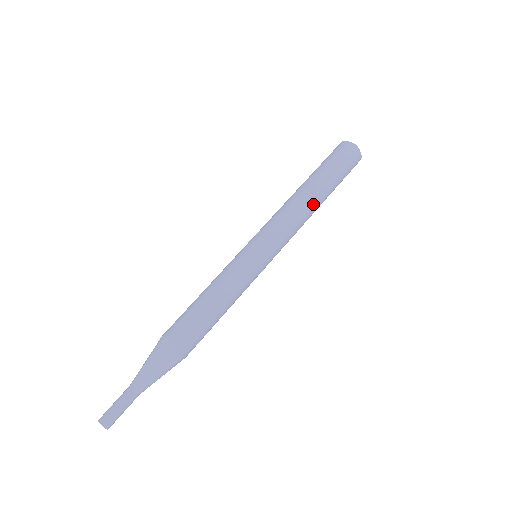
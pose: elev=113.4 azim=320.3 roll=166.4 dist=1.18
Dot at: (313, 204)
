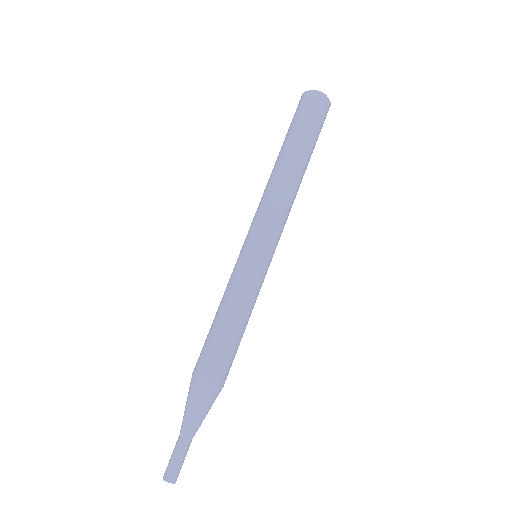
Dot at: occluded
